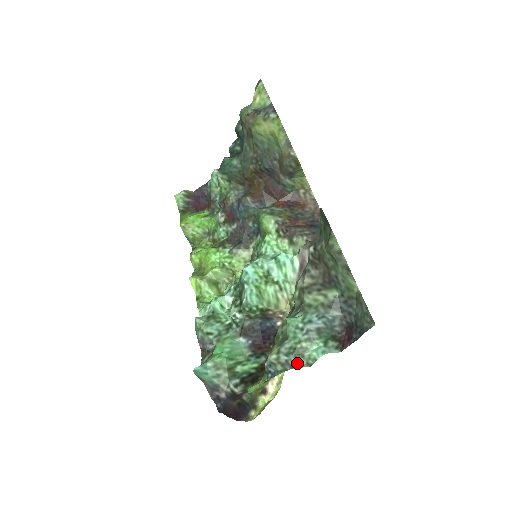
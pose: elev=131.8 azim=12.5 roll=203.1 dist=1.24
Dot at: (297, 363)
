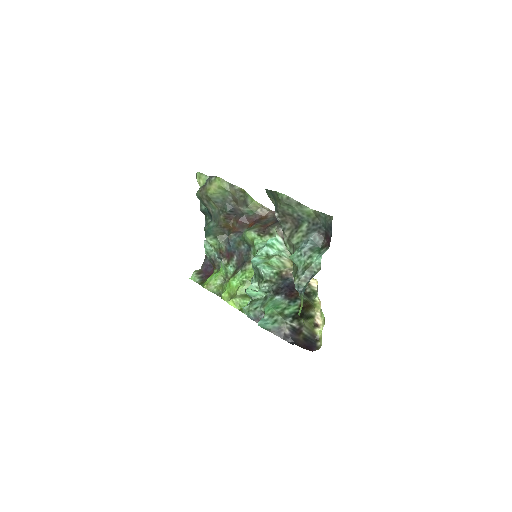
Dot at: (312, 274)
